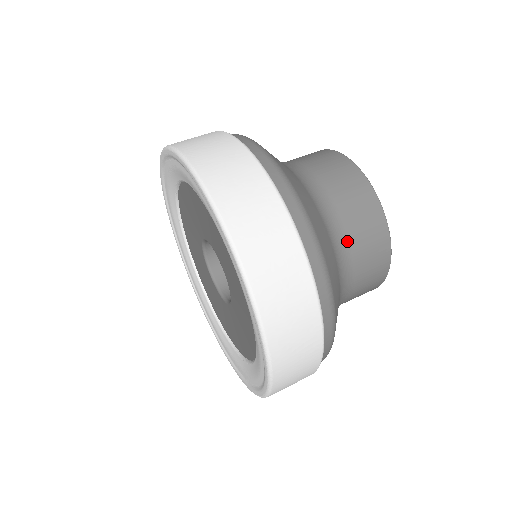
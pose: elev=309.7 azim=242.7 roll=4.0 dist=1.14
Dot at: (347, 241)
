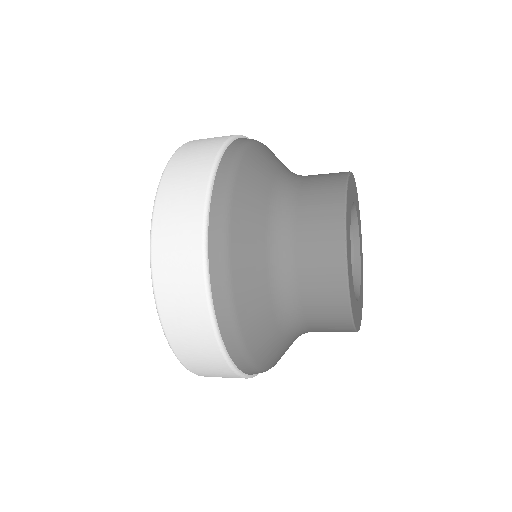
Dot at: (302, 178)
